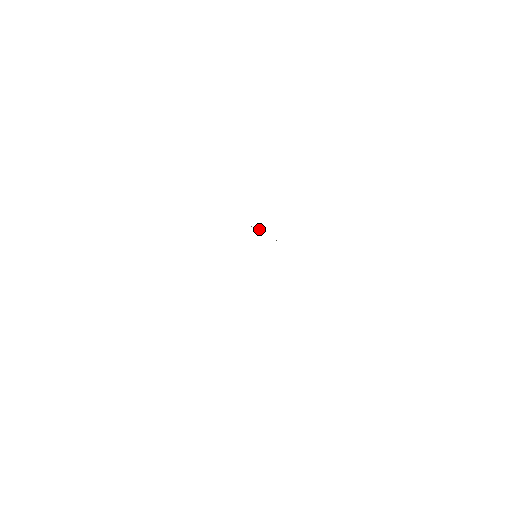
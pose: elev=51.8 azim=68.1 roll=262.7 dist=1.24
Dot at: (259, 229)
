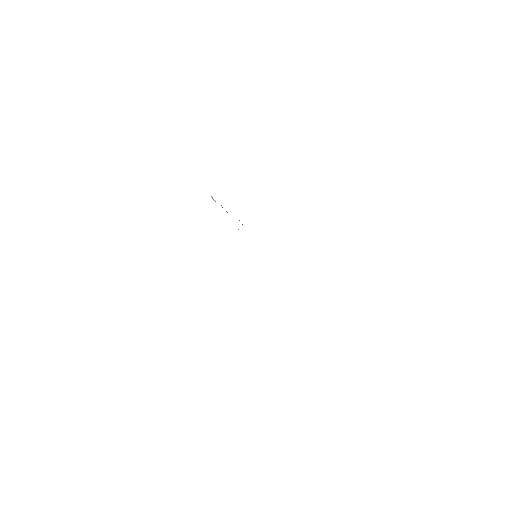
Dot at: occluded
